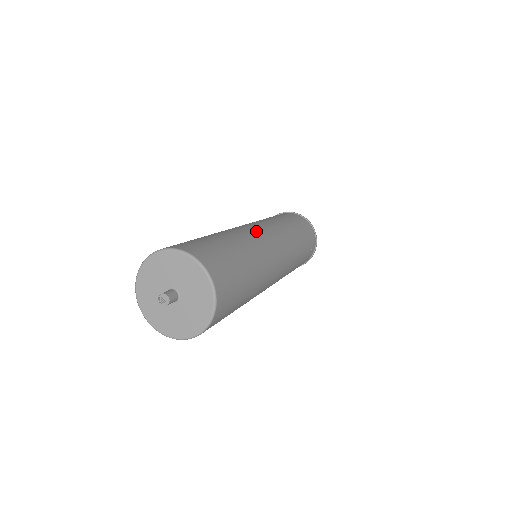
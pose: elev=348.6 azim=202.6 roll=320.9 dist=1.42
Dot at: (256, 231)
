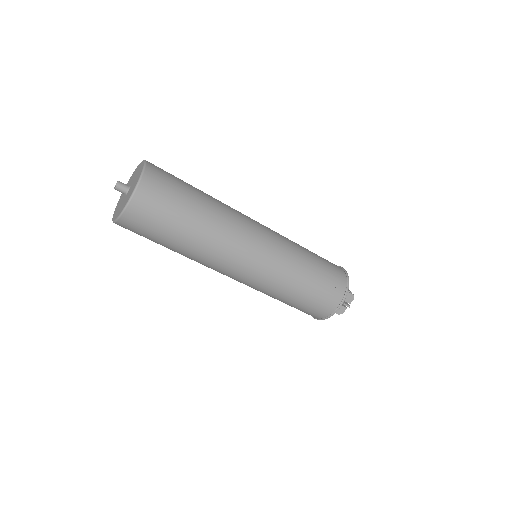
Dot at: (245, 215)
